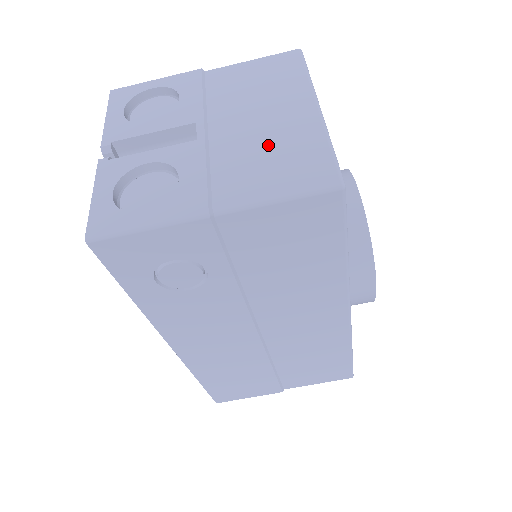
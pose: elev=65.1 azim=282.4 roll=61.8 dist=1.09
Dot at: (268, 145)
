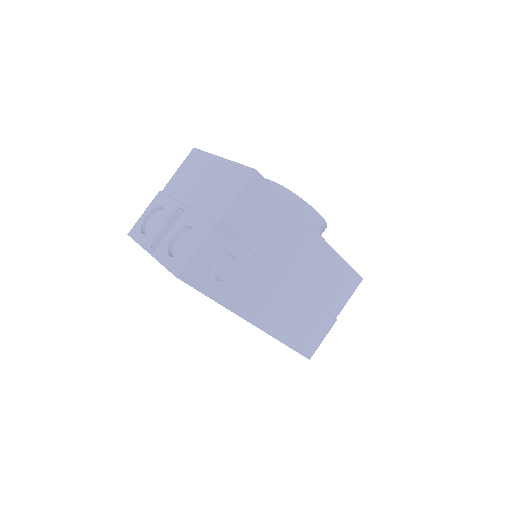
Dot at: (214, 186)
